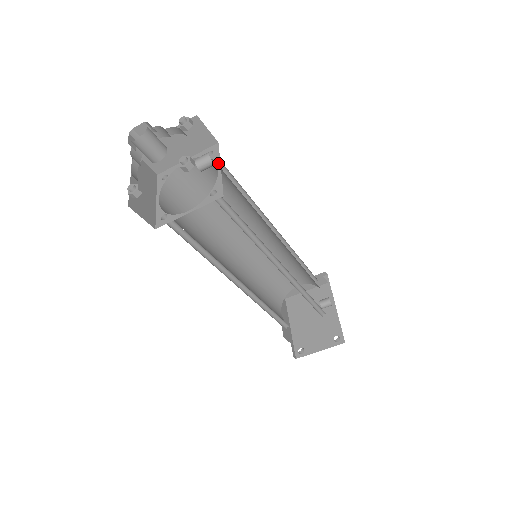
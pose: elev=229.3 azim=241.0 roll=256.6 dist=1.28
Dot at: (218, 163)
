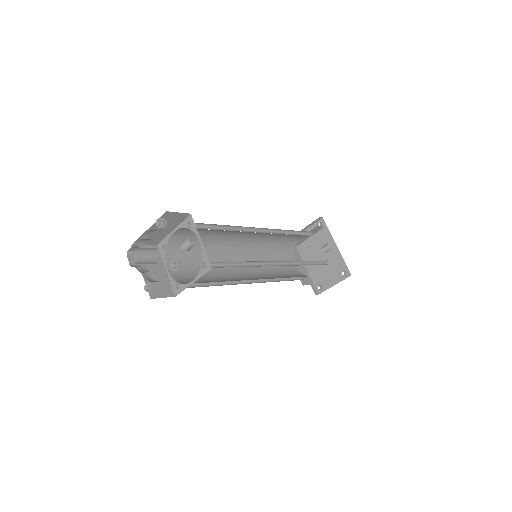
Dot at: (198, 236)
